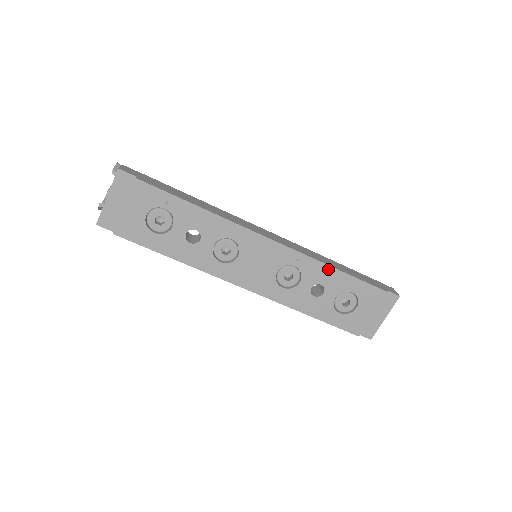
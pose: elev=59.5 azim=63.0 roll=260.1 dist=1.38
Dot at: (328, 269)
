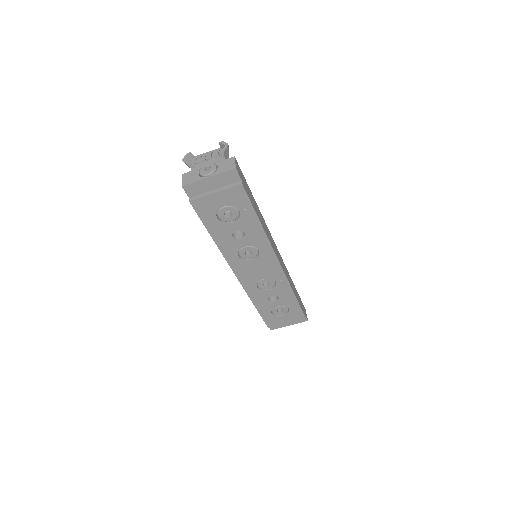
Dot at: (291, 293)
